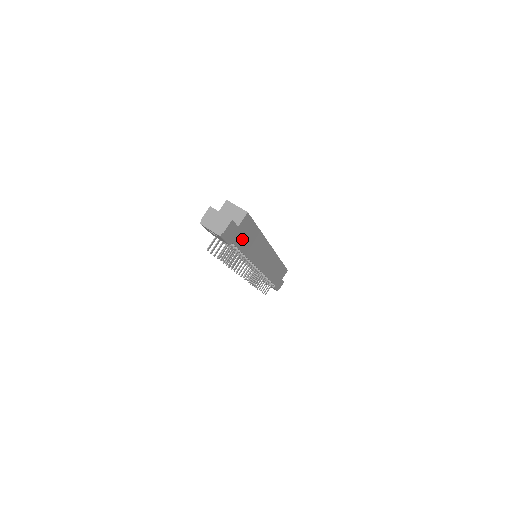
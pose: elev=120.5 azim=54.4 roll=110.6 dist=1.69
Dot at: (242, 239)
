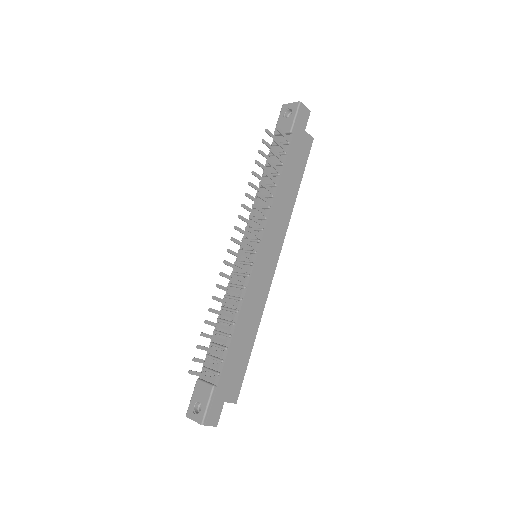
Dot at: (294, 153)
